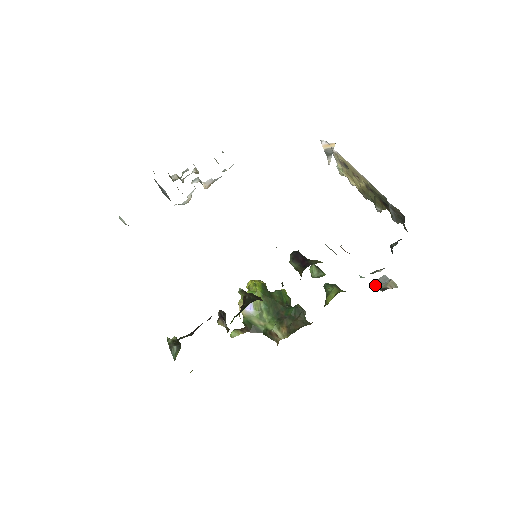
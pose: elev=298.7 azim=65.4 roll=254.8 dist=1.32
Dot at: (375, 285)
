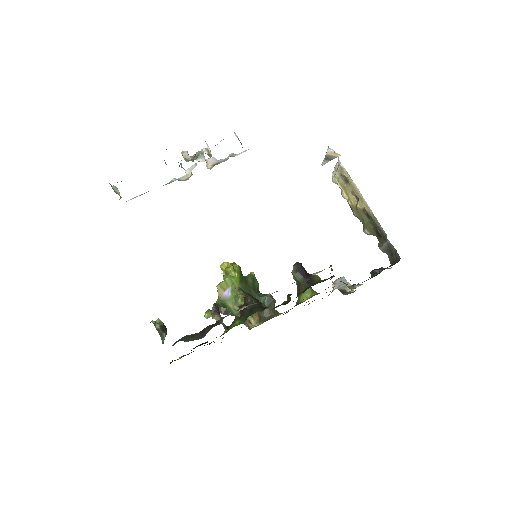
Dot at: occluded
